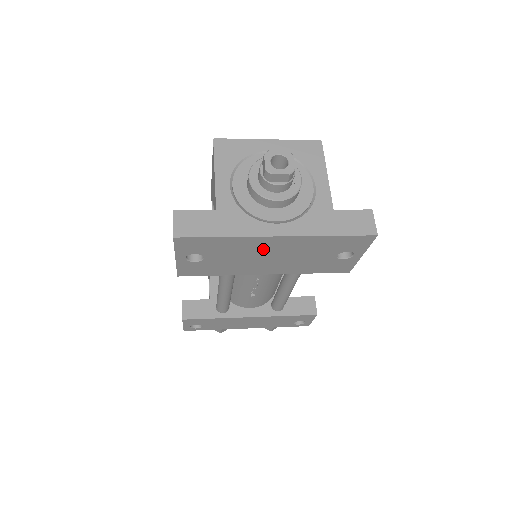
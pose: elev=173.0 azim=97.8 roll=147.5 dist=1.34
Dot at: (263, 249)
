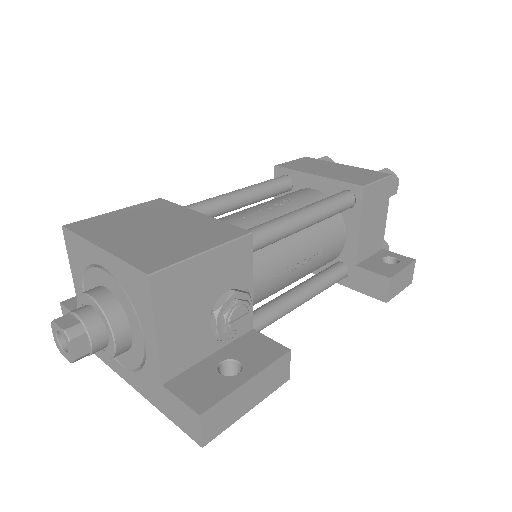
Dot at: occluded
